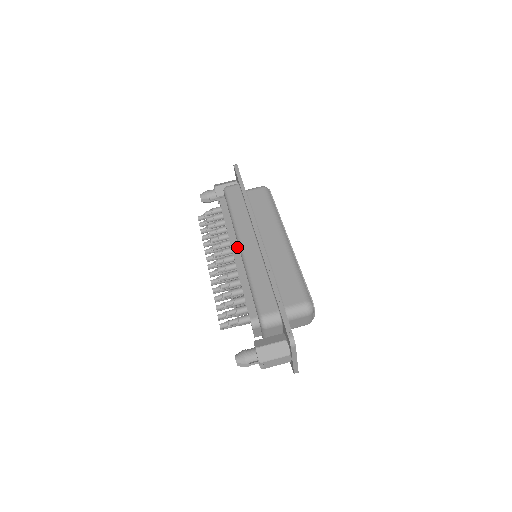
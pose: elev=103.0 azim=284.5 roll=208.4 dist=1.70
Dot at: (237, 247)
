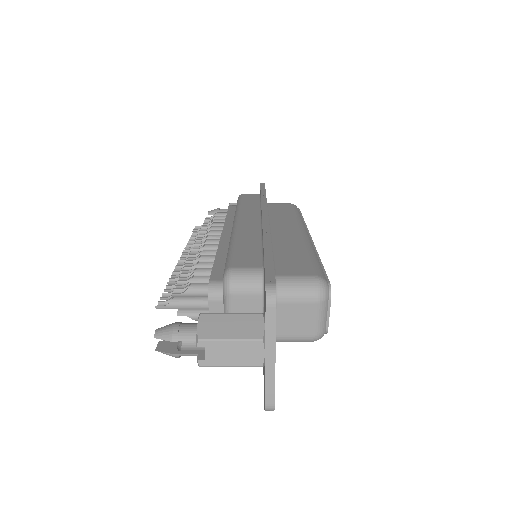
Dot at: (230, 231)
